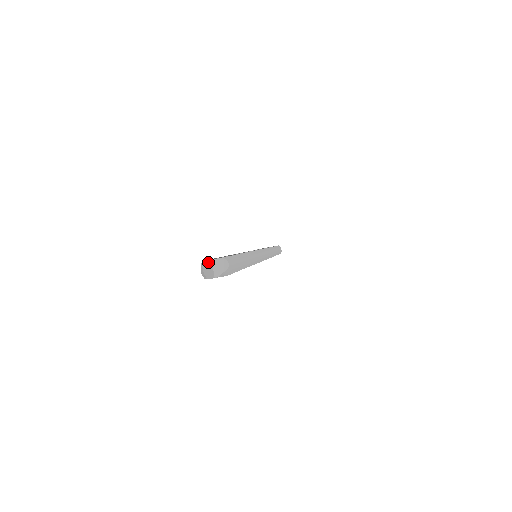
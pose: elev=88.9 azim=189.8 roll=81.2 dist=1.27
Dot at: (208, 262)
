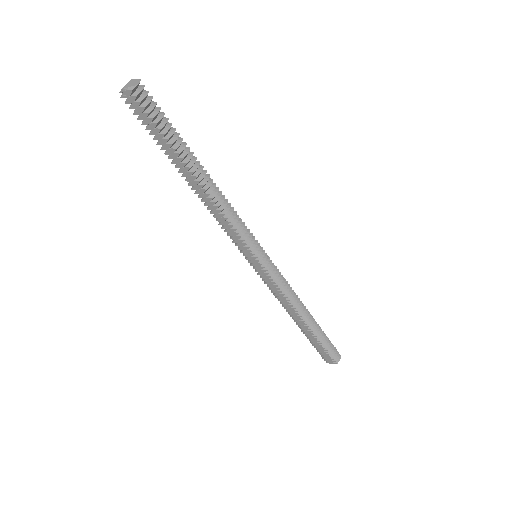
Dot at: (129, 82)
